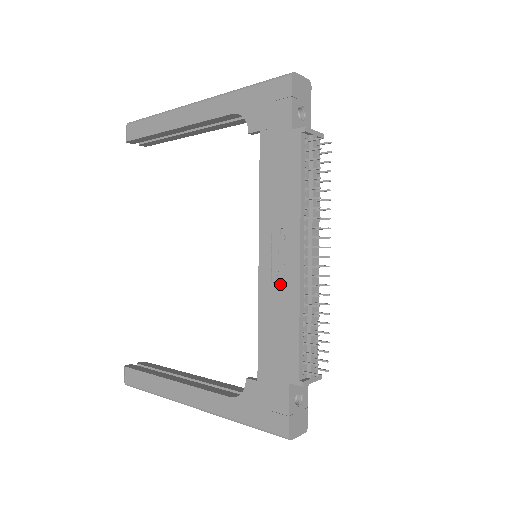
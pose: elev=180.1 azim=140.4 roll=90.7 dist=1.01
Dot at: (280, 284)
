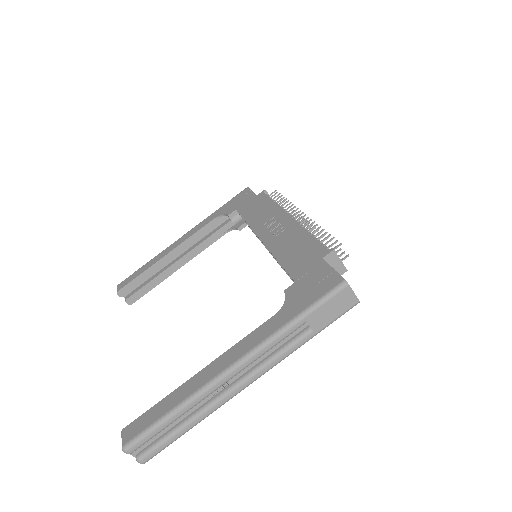
Dot at: (283, 233)
